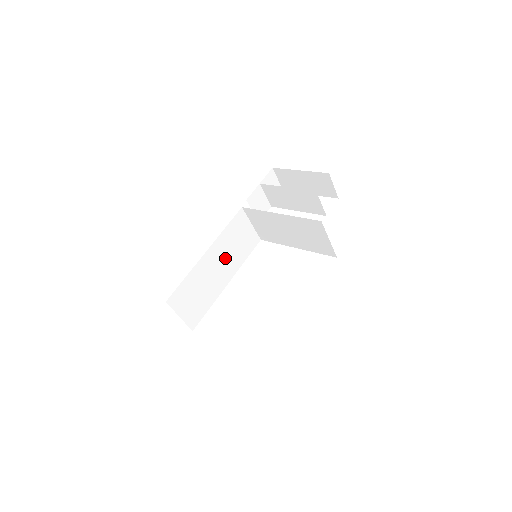
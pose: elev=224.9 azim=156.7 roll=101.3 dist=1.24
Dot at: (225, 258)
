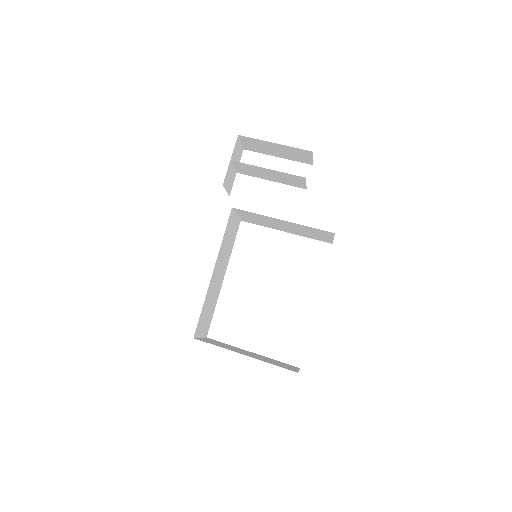
Dot at: (222, 262)
